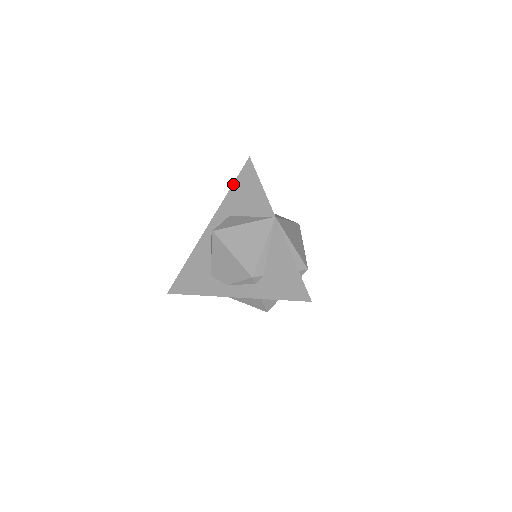
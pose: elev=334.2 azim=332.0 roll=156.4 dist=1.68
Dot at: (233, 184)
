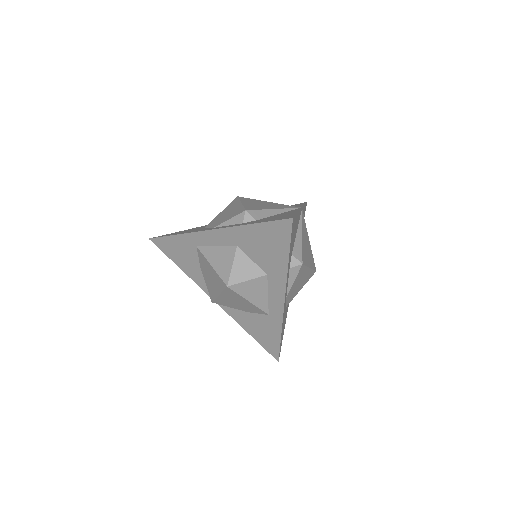
Dot at: occluded
